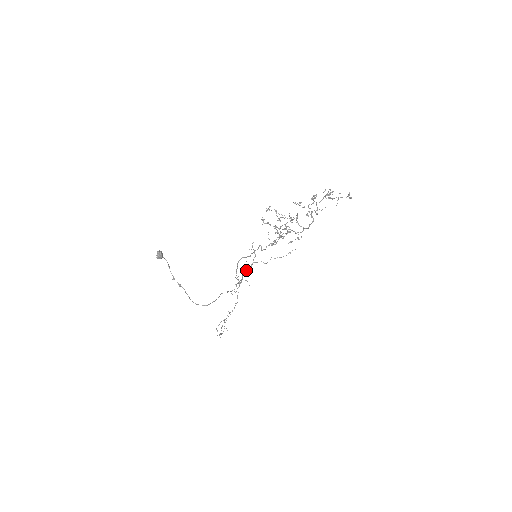
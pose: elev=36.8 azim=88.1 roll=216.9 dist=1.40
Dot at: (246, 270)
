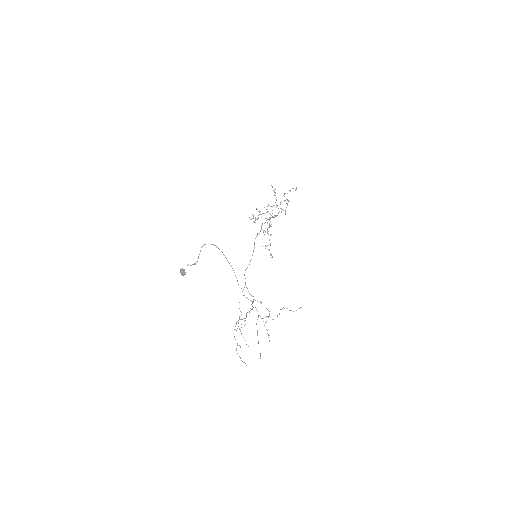
Dot at: occluded
